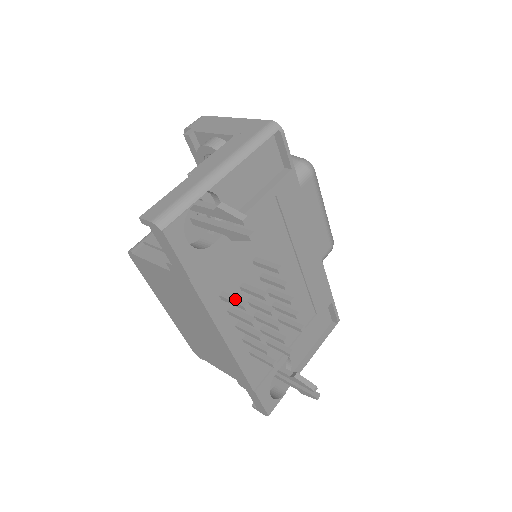
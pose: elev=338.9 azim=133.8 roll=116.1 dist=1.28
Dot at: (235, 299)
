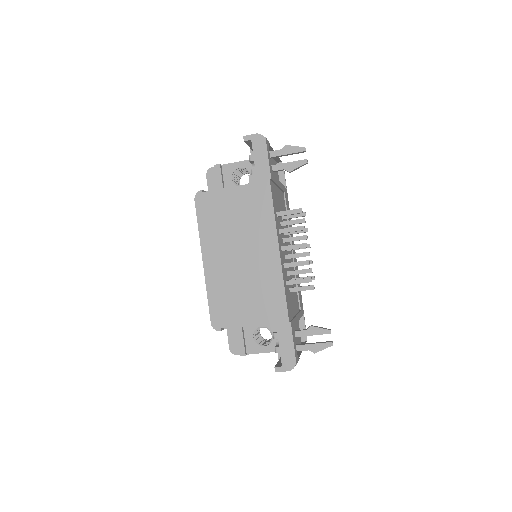
Dot at: (291, 210)
